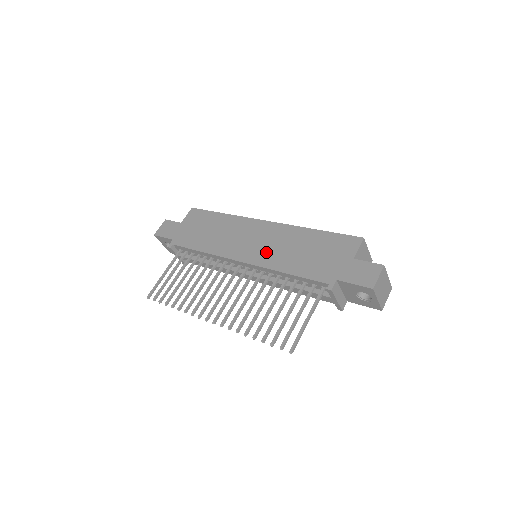
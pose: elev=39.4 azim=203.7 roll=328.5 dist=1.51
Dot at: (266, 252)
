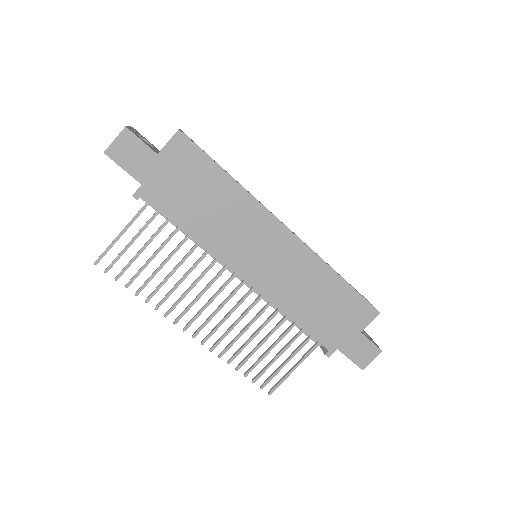
Dot at: (277, 281)
